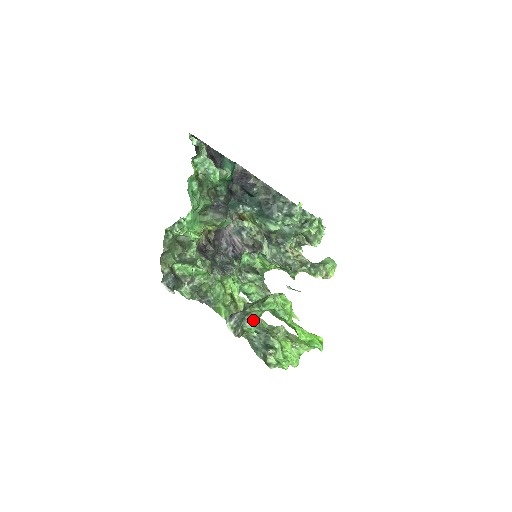
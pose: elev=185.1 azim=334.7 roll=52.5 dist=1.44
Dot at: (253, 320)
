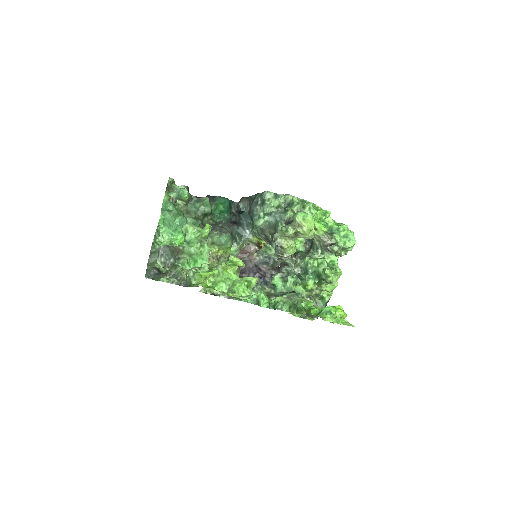
Dot at: (187, 257)
